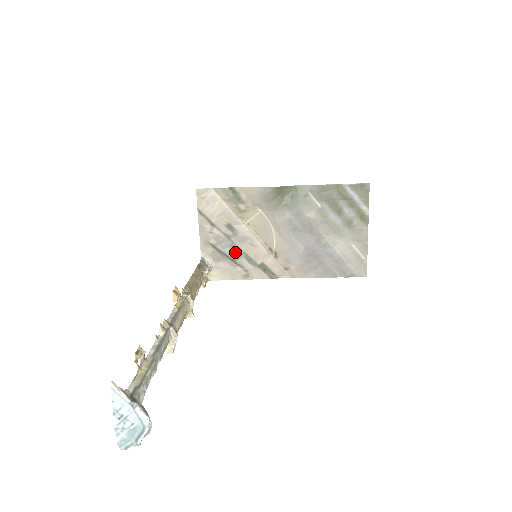
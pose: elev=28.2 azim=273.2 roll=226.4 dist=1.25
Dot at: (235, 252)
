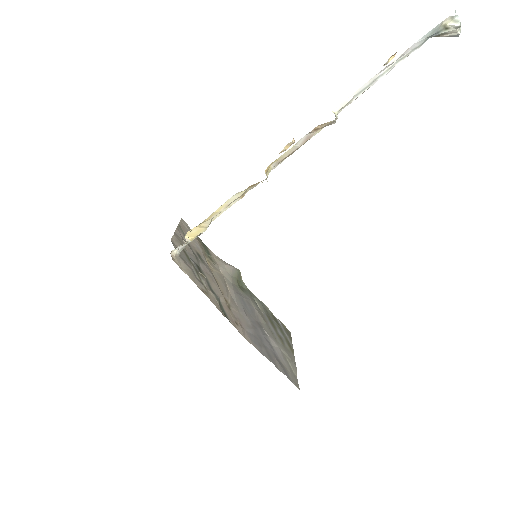
Dot at: (199, 270)
